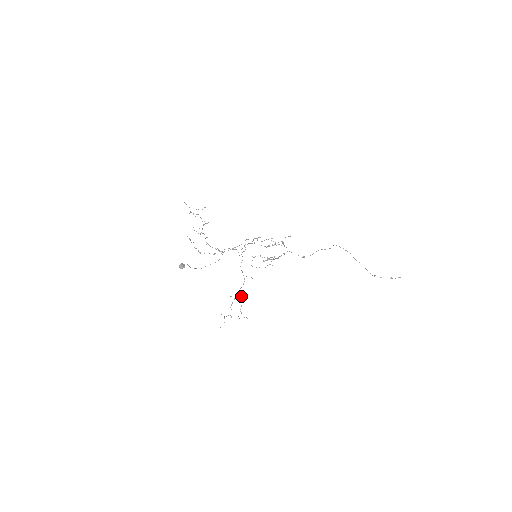
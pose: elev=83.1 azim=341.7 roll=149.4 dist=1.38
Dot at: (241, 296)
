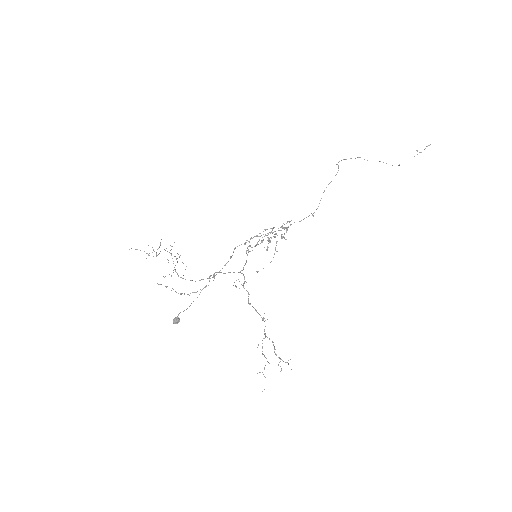
Dot at: (269, 338)
